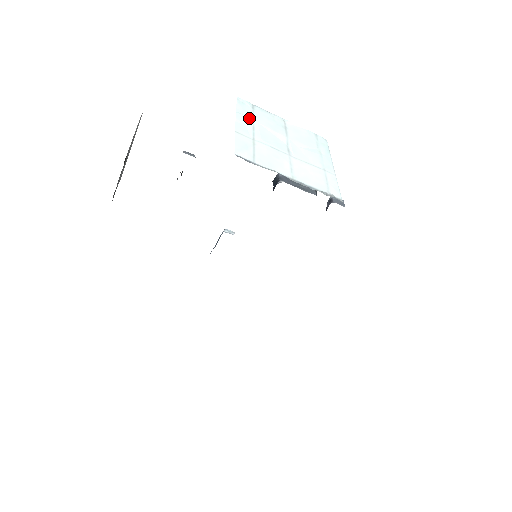
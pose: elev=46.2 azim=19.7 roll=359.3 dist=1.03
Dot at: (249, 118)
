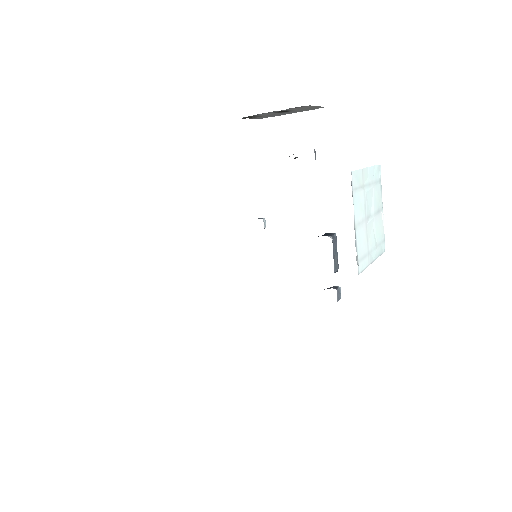
Dot at: (373, 178)
